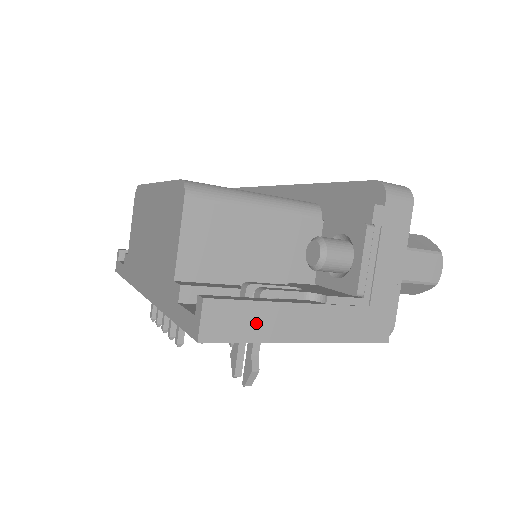
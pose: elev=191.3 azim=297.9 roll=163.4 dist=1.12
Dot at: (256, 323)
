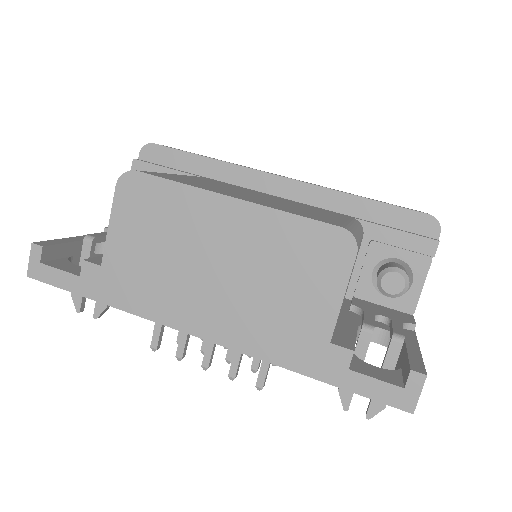
Dot at: occluded
